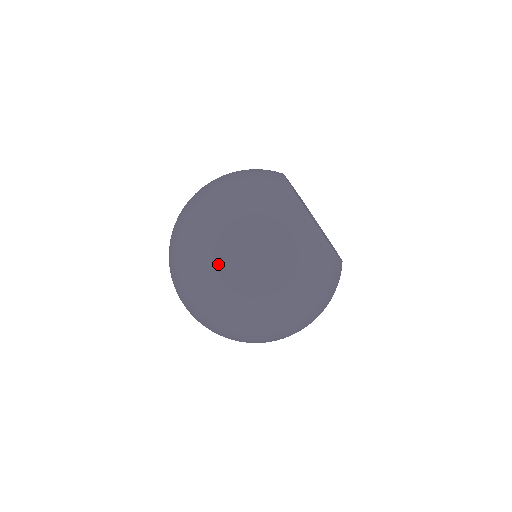
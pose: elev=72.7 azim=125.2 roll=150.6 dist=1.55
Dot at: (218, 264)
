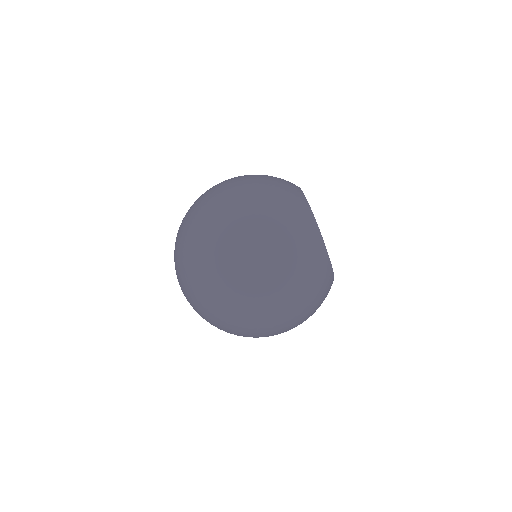
Dot at: (213, 198)
